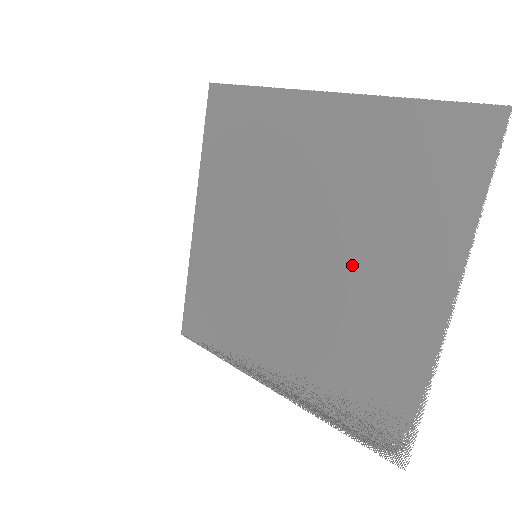
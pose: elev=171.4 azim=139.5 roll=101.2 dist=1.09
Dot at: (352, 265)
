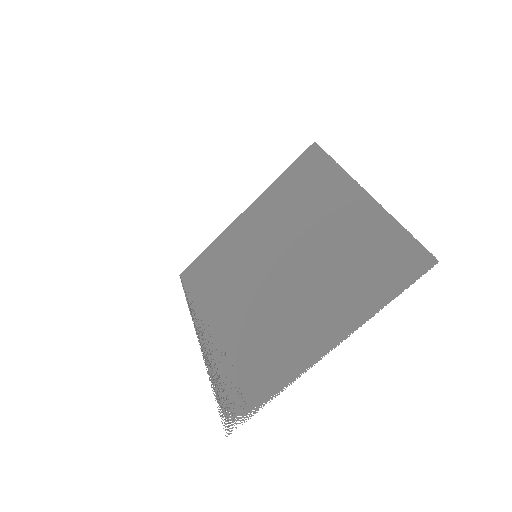
Dot at: (298, 295)
